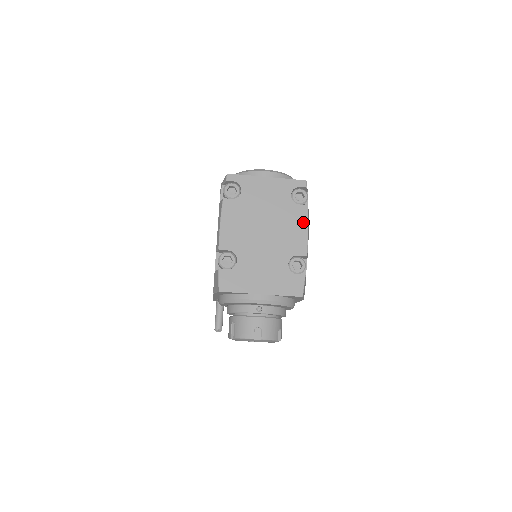
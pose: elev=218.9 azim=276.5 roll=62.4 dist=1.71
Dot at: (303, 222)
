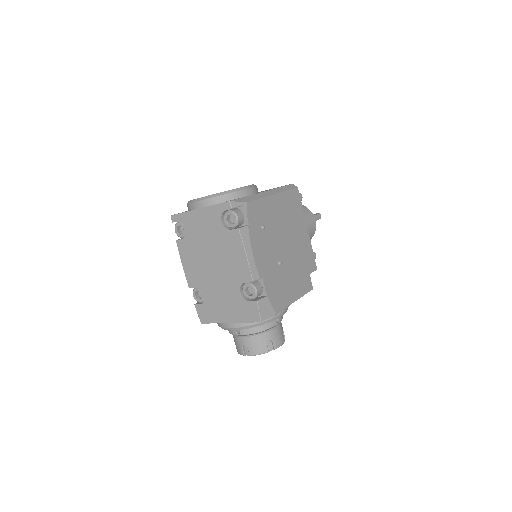
Dot at: (239, 247)
